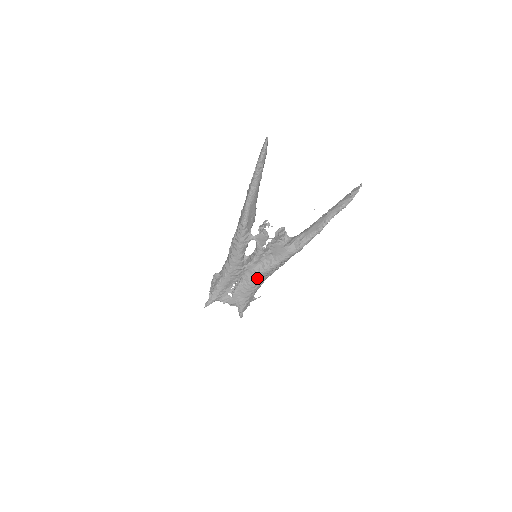
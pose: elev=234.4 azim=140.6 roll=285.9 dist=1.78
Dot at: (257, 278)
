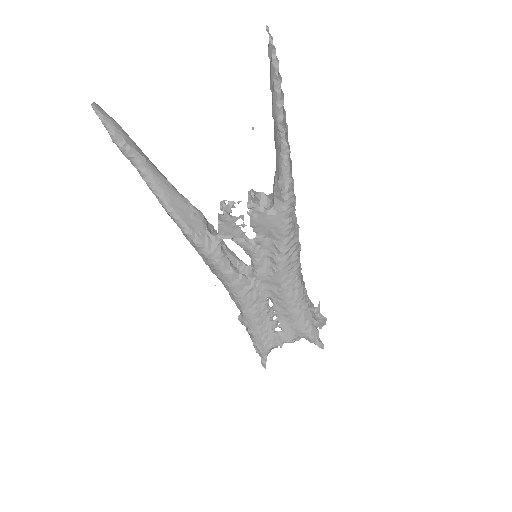
Dot at: (283, 283)
